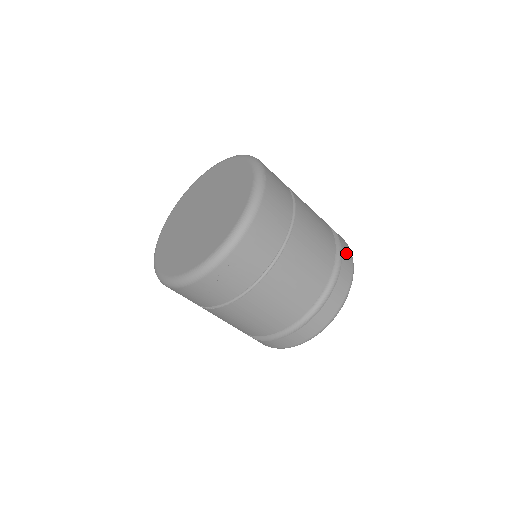
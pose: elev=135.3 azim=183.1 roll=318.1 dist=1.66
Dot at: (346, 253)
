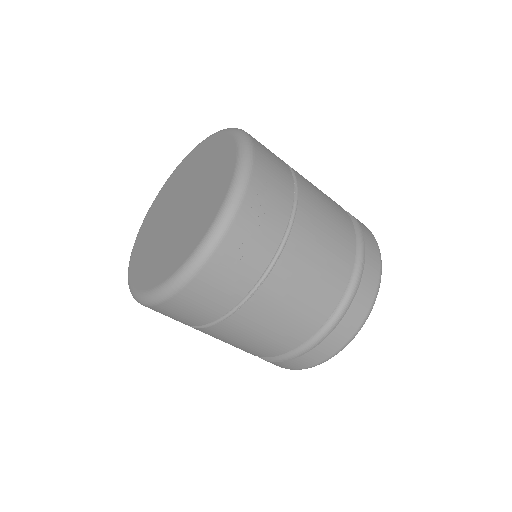
Dot at: occluded
